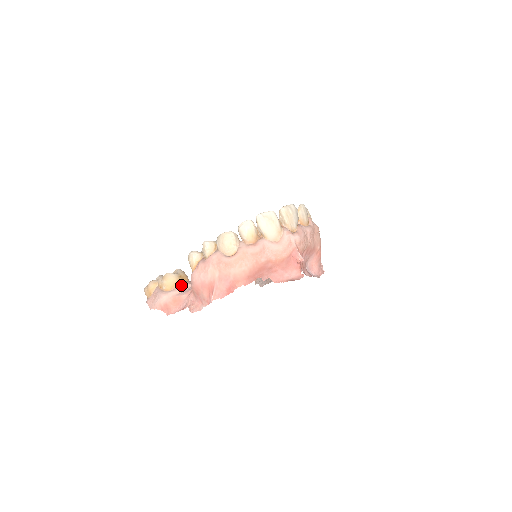
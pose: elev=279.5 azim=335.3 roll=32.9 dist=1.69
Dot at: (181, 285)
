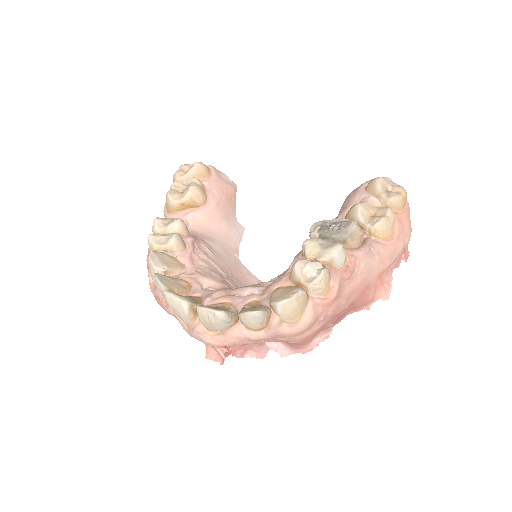
Dot at: (180, 214)
